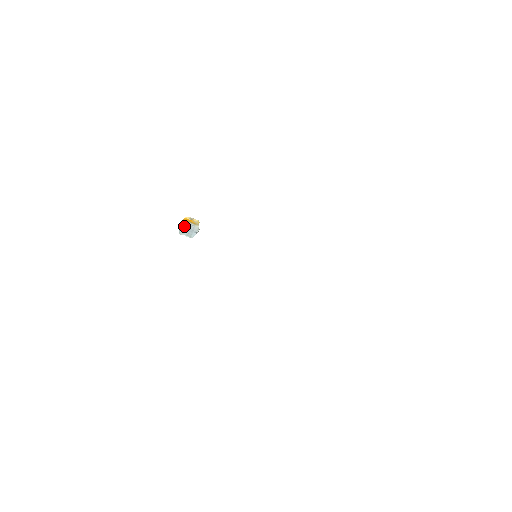
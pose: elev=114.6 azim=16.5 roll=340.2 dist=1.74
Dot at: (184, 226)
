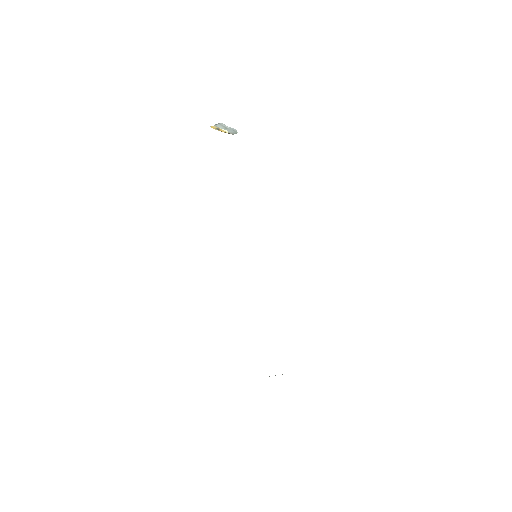
Dot at: occluded
